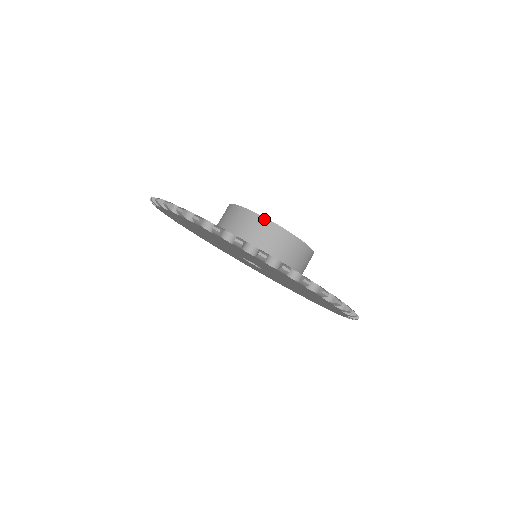
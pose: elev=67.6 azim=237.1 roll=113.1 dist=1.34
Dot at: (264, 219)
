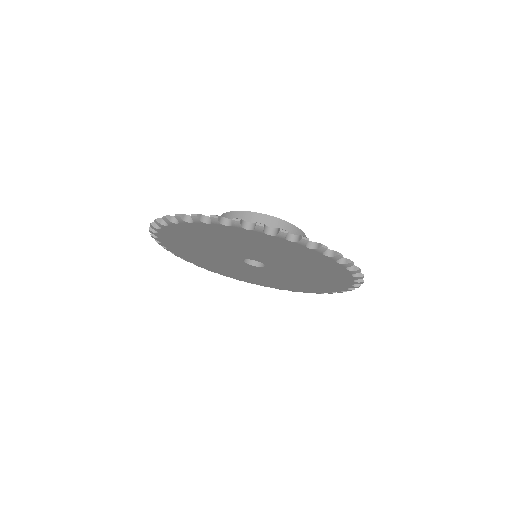
Dot at: (245, 212)
